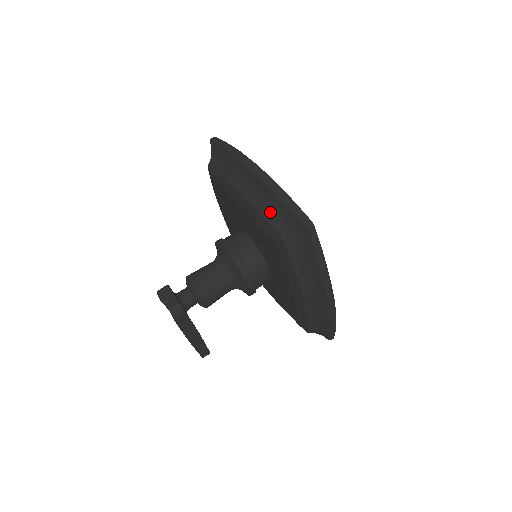
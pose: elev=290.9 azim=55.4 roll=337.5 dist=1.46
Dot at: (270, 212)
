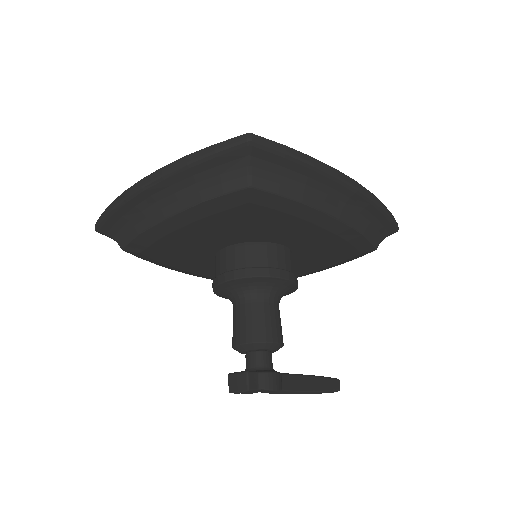
Dot at: (209, 187)
